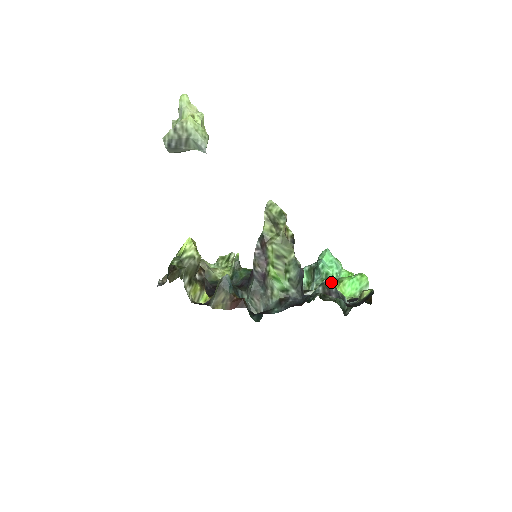
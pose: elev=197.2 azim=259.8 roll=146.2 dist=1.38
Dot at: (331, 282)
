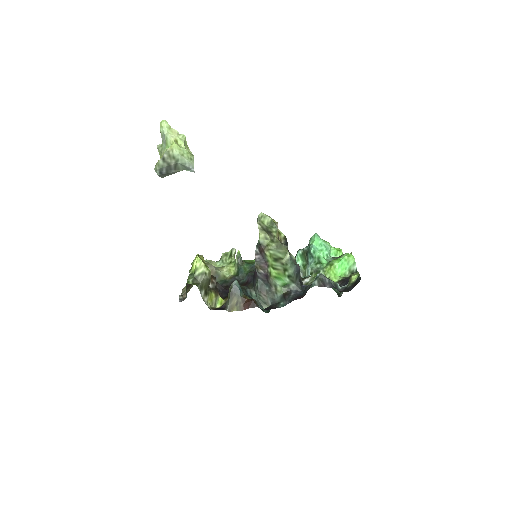
Dot at: (323, 265)
